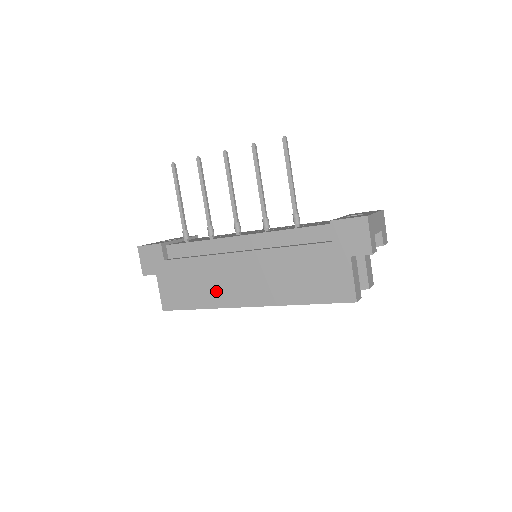
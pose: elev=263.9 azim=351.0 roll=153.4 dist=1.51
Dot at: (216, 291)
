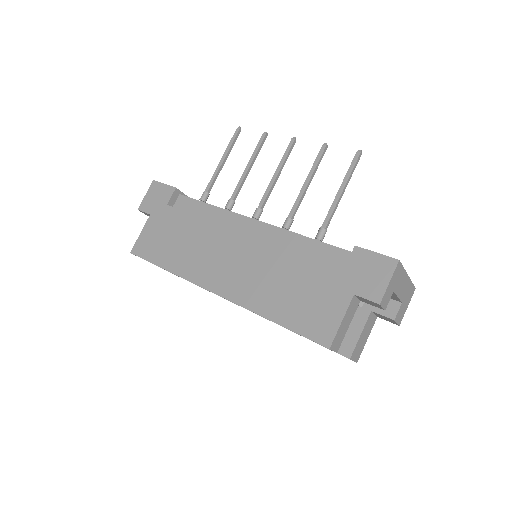
Dot at: (193, 259)
